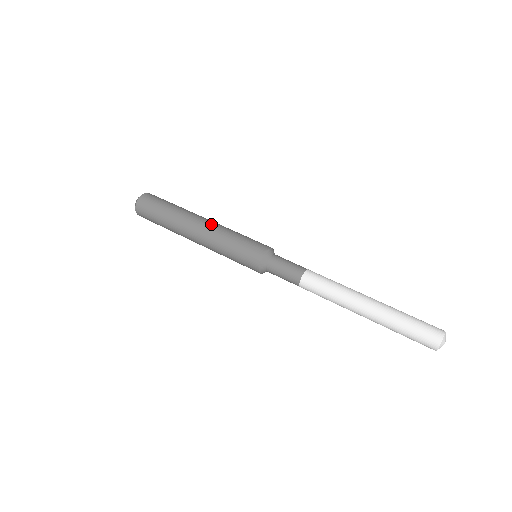
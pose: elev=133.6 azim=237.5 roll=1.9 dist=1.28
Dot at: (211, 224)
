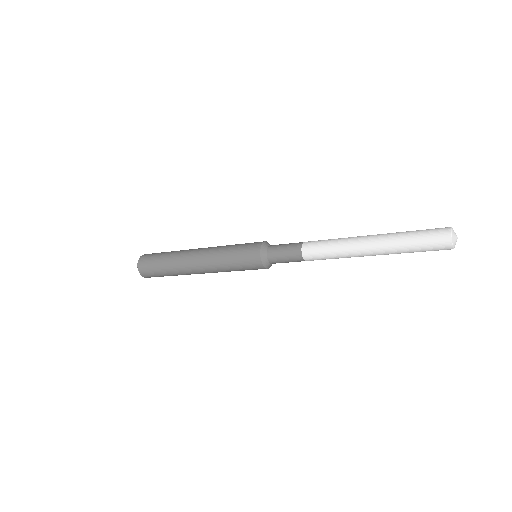
Dot at: (207, 248)
